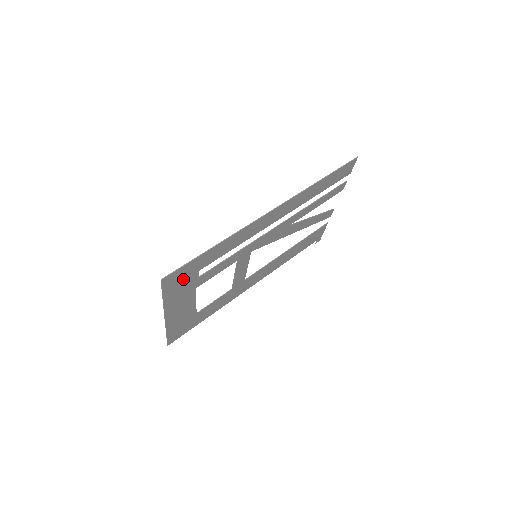
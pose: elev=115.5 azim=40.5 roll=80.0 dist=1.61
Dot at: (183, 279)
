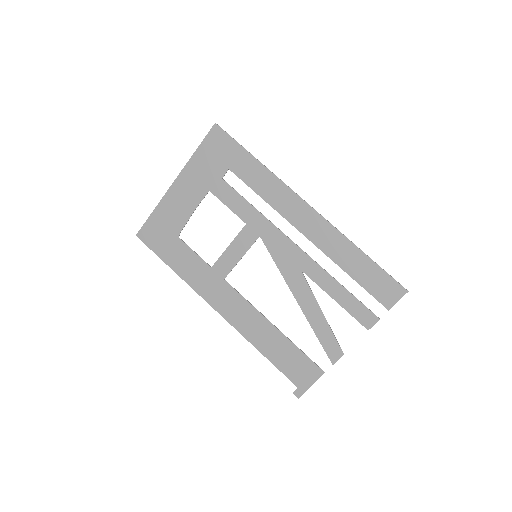
Dot at: (218, 156)
